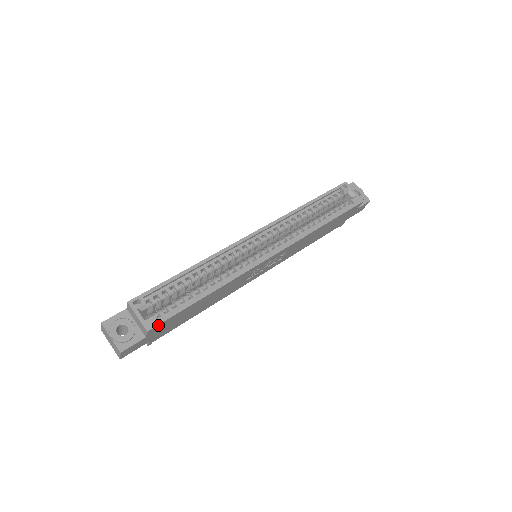
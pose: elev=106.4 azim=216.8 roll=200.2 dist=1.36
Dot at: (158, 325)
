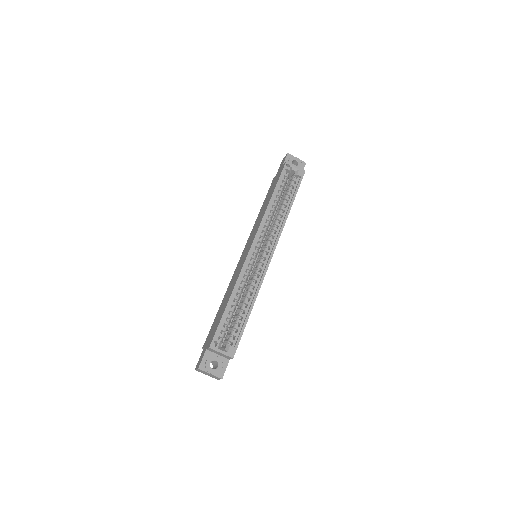
Dot at: occluded
